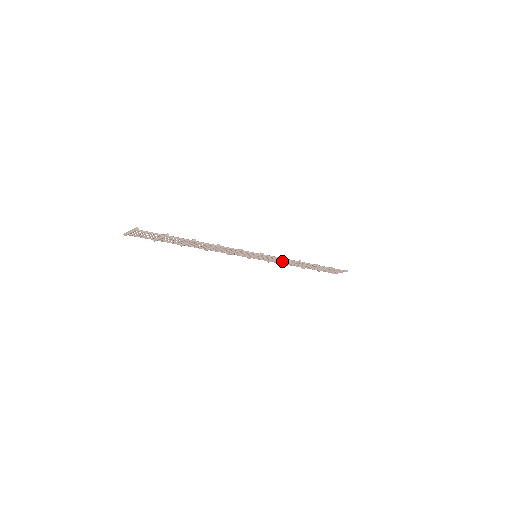
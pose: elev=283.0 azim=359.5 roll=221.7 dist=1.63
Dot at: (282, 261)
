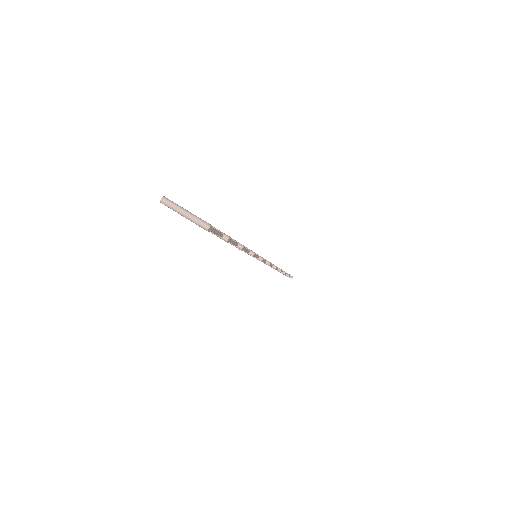
Dot at: occluded
